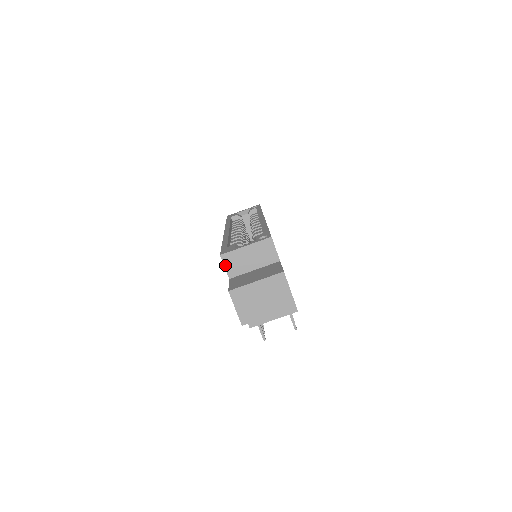
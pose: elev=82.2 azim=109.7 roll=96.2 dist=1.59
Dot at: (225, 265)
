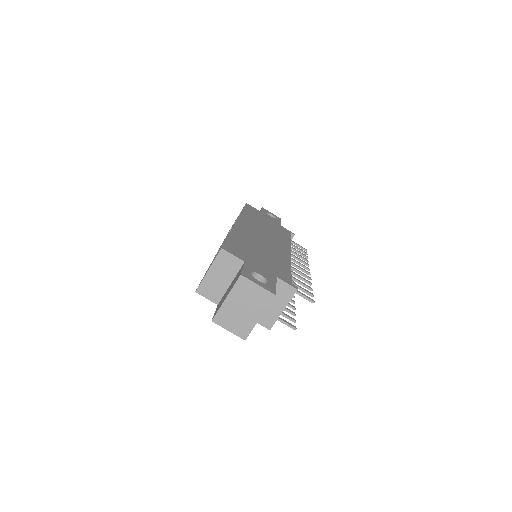
Dot at: (205, 297)
